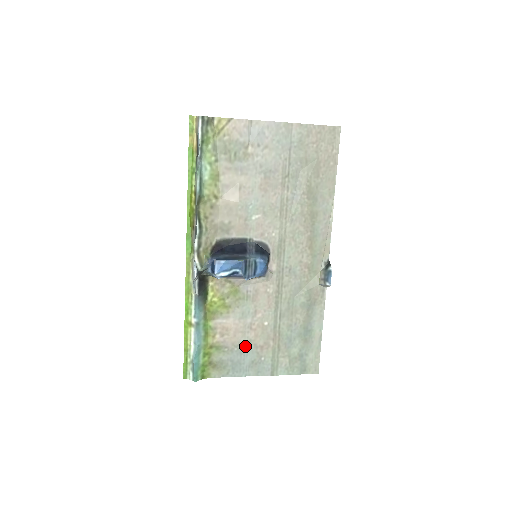
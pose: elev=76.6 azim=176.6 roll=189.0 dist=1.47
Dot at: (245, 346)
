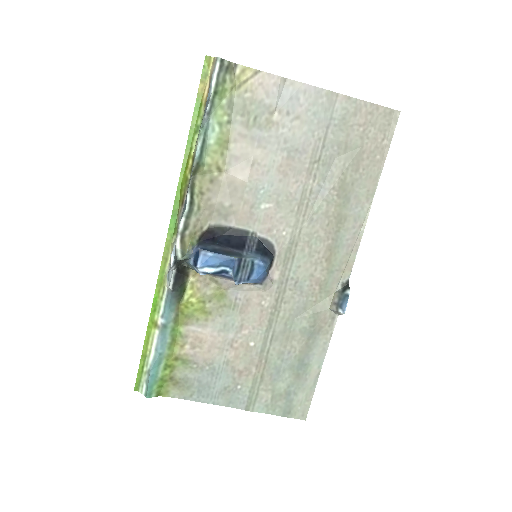
Dot at: (220, 366)
